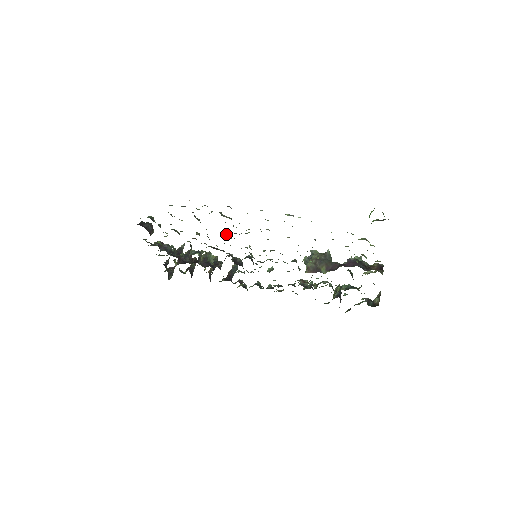
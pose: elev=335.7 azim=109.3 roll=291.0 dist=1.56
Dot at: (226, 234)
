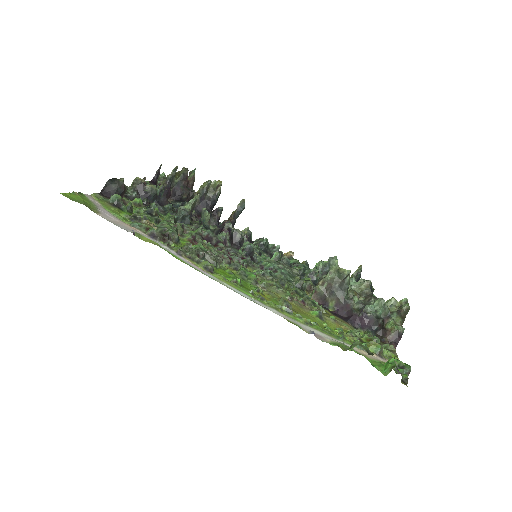
Dot at: occluded
